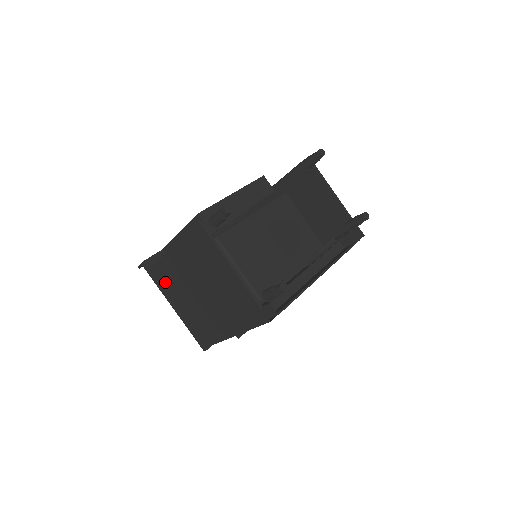
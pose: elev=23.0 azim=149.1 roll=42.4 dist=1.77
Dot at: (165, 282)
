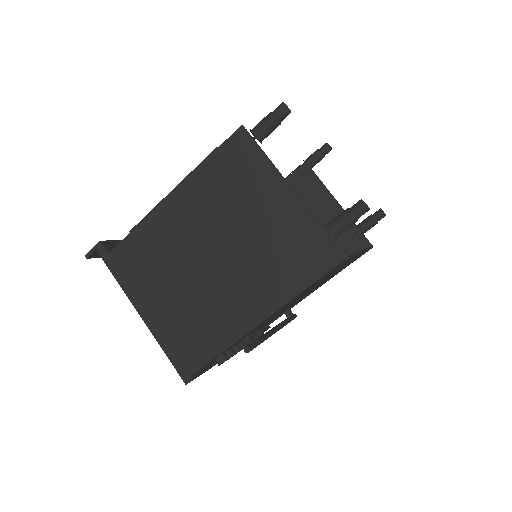
Dot at: (137, 265)
